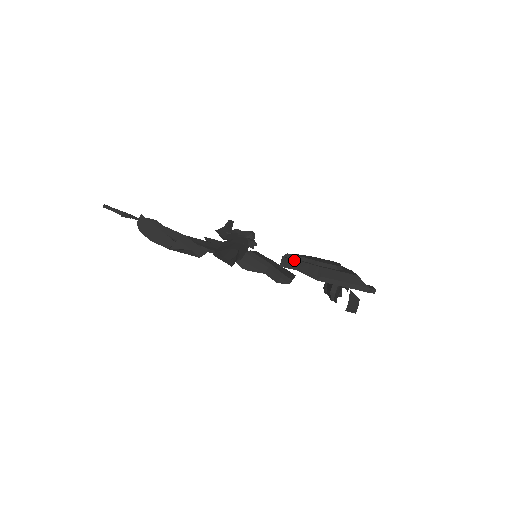
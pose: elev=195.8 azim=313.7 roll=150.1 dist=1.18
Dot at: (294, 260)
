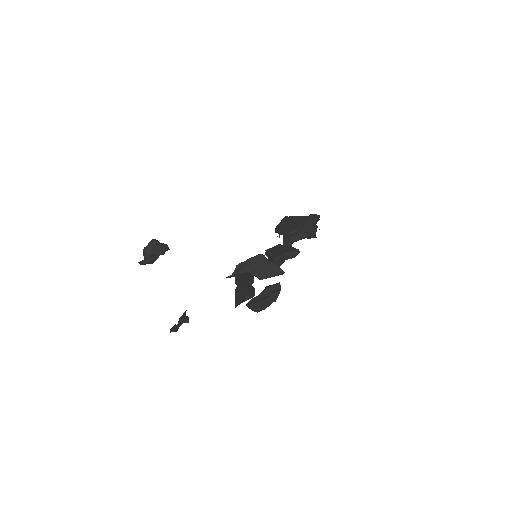
Dot at: (289, 240)
